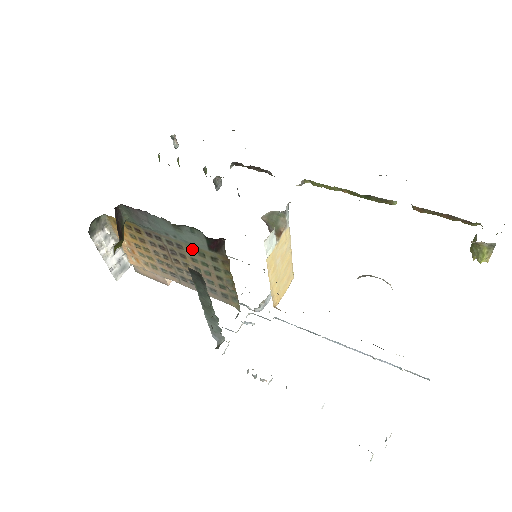
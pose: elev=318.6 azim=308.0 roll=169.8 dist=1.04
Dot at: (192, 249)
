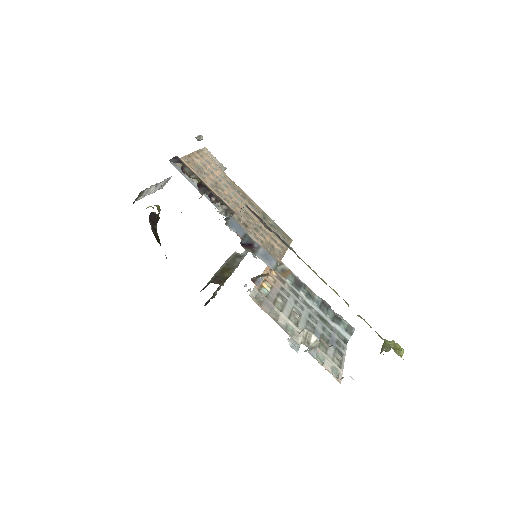
Dot at: occluded
